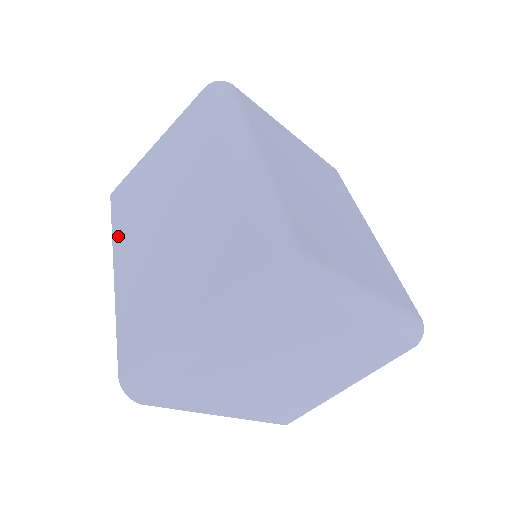
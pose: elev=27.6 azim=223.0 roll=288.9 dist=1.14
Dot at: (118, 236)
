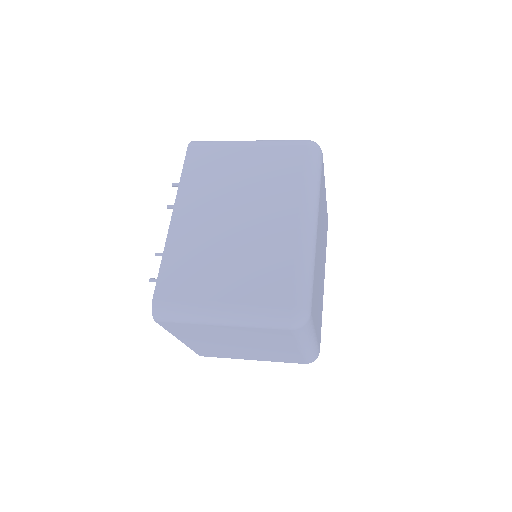
Dot at: (185, 191)
